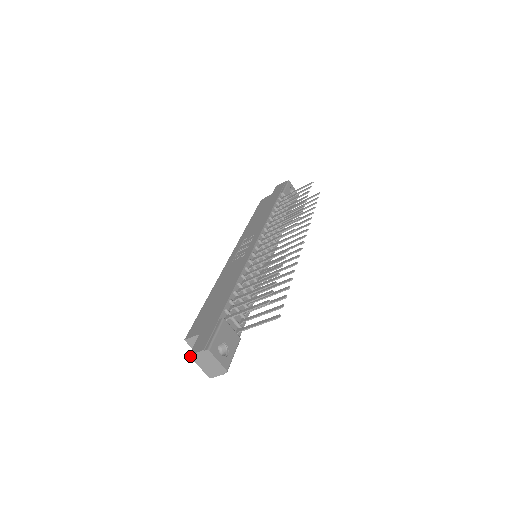
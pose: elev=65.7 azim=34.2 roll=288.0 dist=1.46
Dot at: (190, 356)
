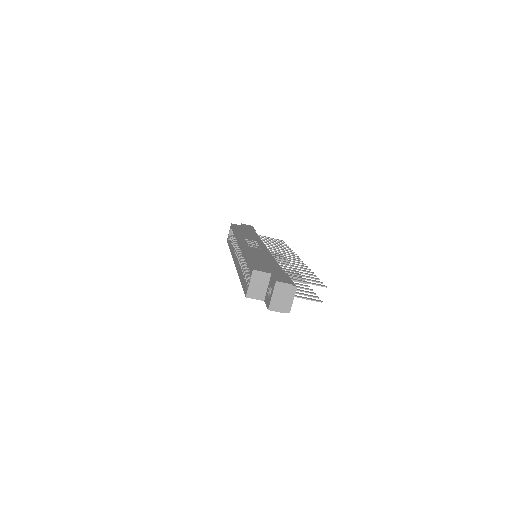
Dot at: (276, 282)
